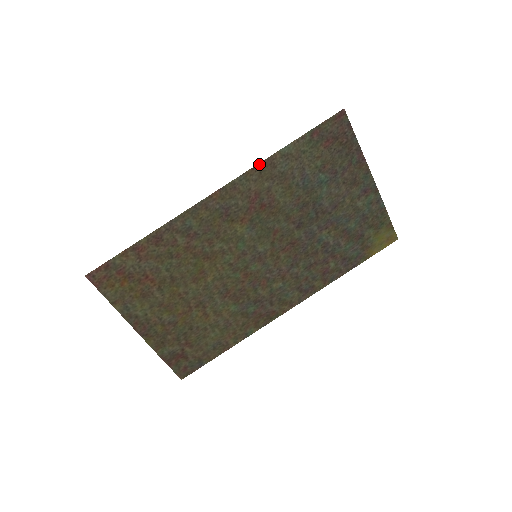
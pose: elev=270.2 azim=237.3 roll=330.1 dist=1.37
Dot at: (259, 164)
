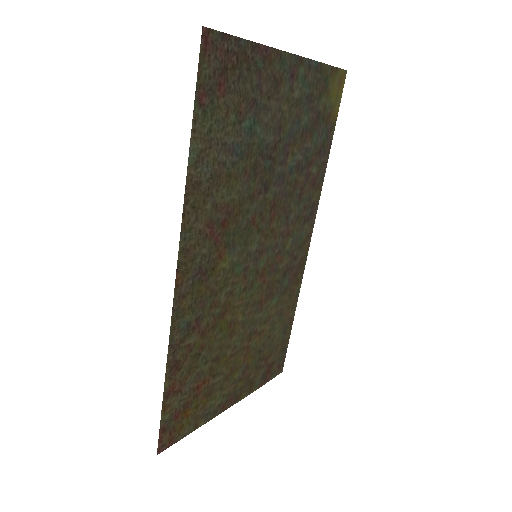
Dot at: (184, 204)
